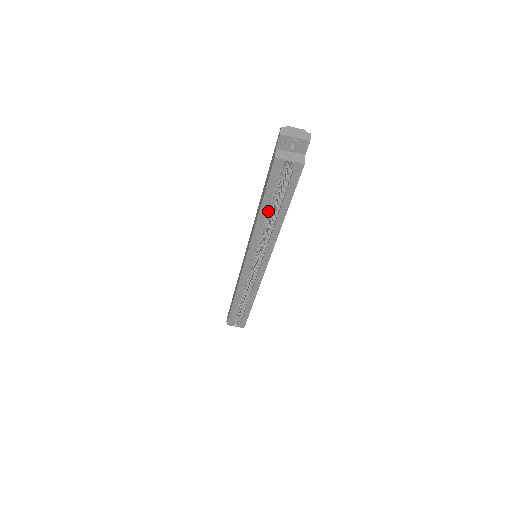
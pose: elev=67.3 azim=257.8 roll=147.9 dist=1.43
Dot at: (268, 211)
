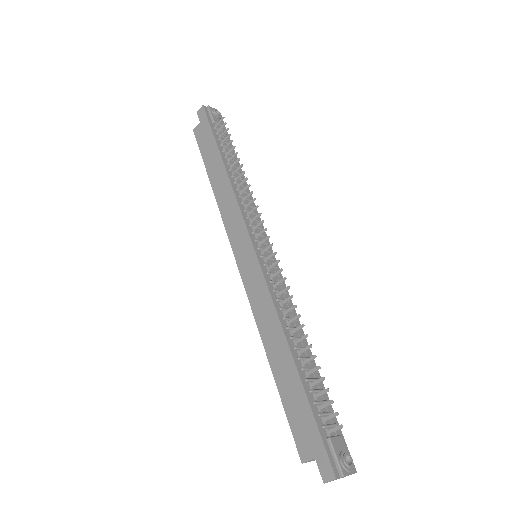
Dot at: occluded
